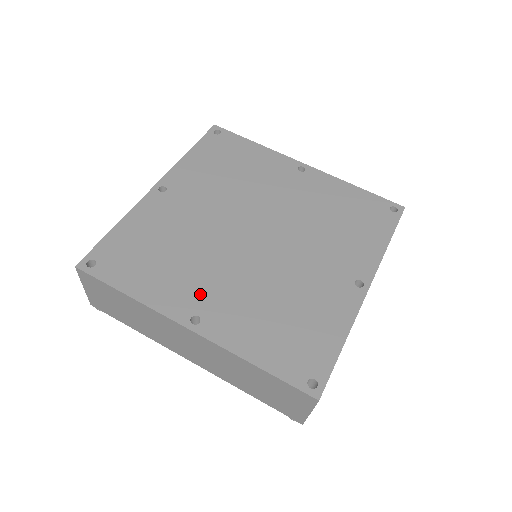
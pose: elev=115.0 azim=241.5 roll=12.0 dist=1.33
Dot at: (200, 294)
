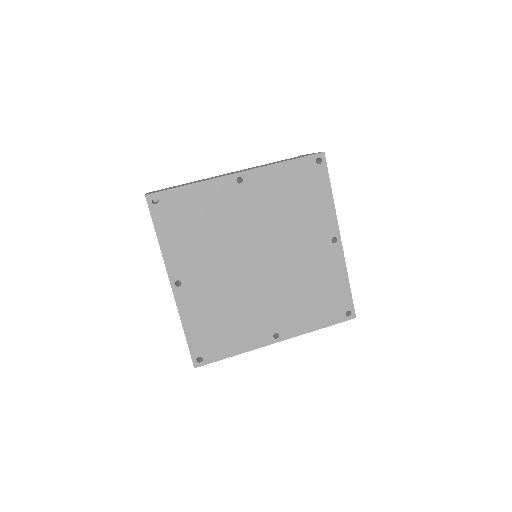
Dot at: (266, 323)
